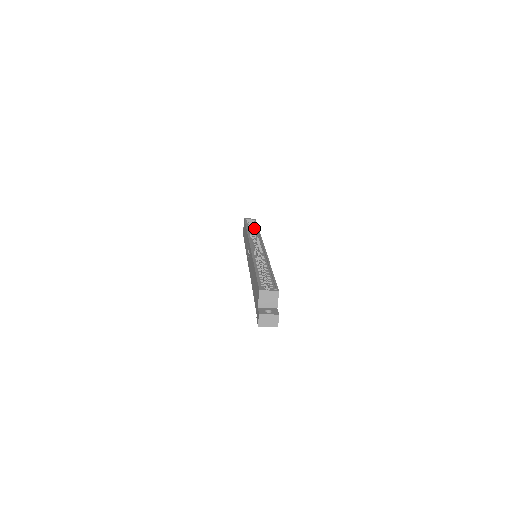
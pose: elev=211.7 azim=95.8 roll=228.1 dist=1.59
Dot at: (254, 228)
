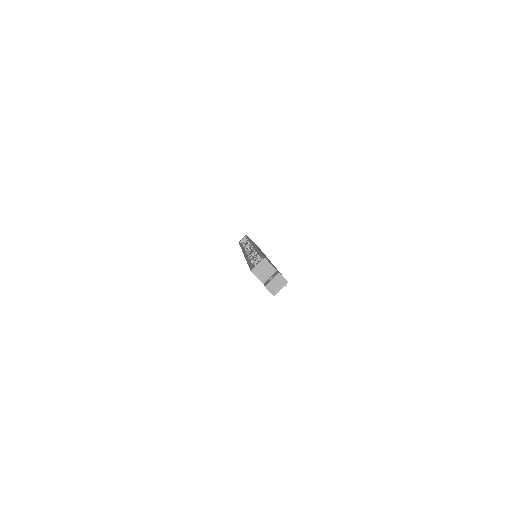
Dot at: (246, 241)
